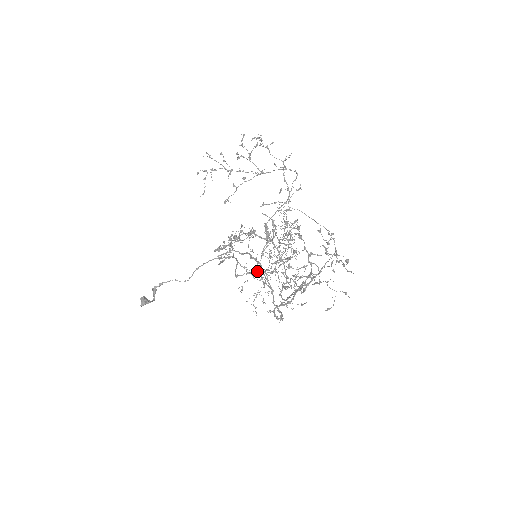
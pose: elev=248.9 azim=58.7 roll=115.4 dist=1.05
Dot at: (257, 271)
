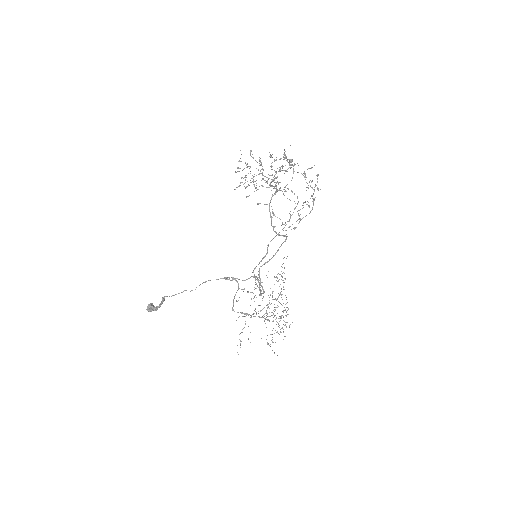
Dot at: (253, 272)
